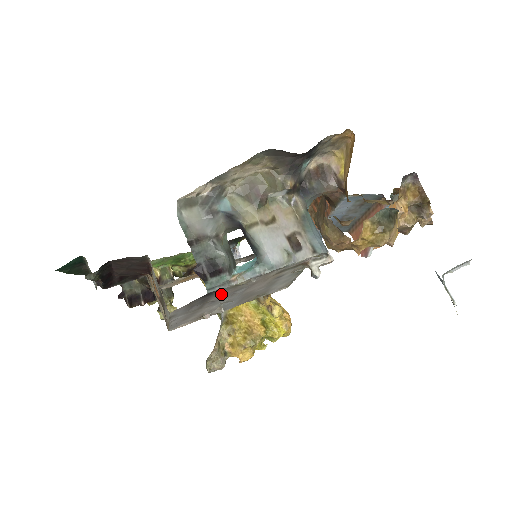
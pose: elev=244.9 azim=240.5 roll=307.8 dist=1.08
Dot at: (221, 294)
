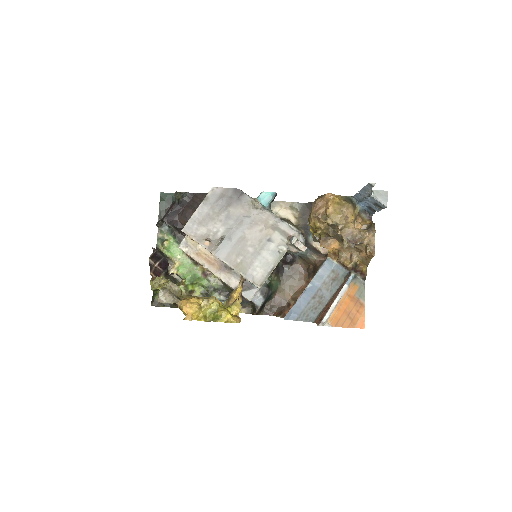
Dot at: (239, 207)
